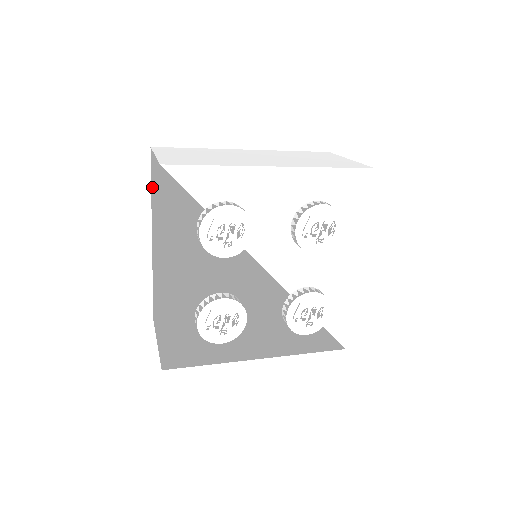
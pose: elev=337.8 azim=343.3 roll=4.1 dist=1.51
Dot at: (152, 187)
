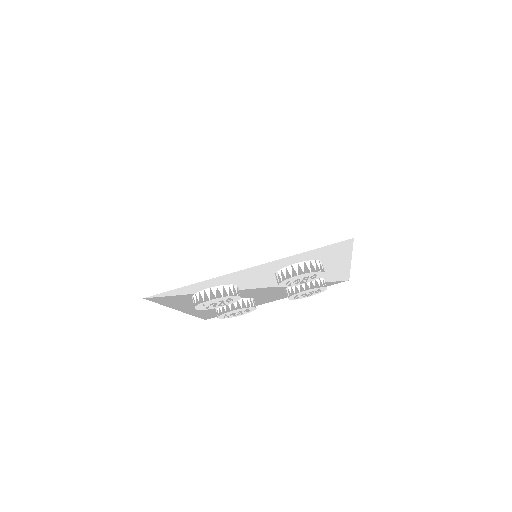
Dot at: occluded
